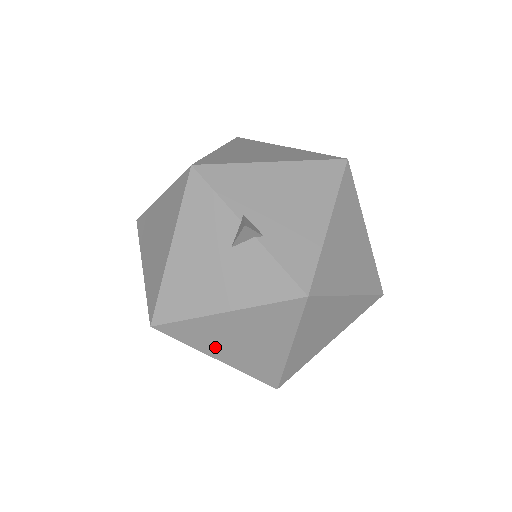
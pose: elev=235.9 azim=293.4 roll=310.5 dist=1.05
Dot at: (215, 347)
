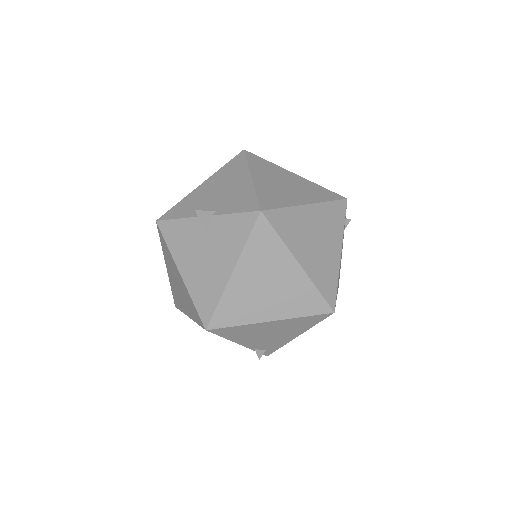
Dot at: (257, 310)
